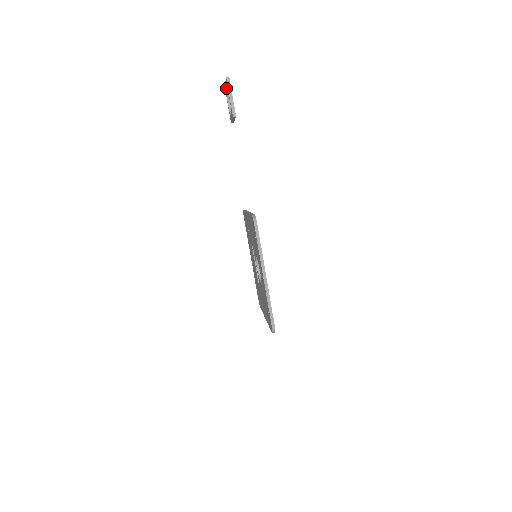
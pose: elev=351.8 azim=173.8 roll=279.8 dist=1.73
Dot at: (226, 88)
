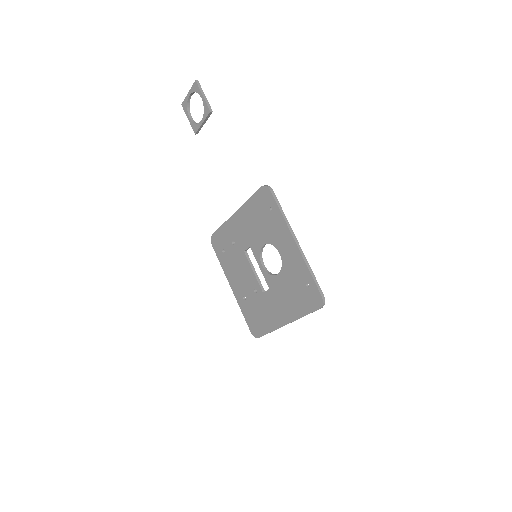
Dot at: (187, 100)
